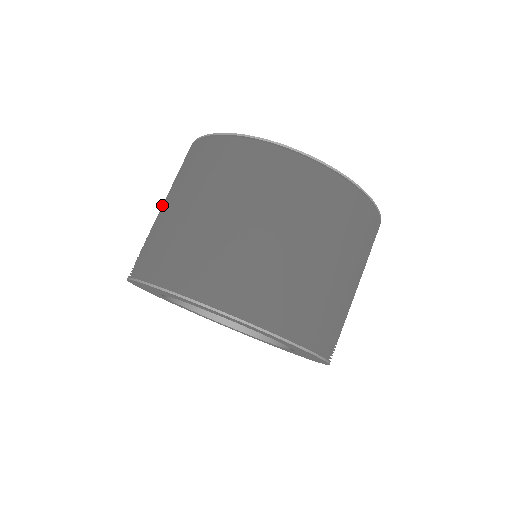
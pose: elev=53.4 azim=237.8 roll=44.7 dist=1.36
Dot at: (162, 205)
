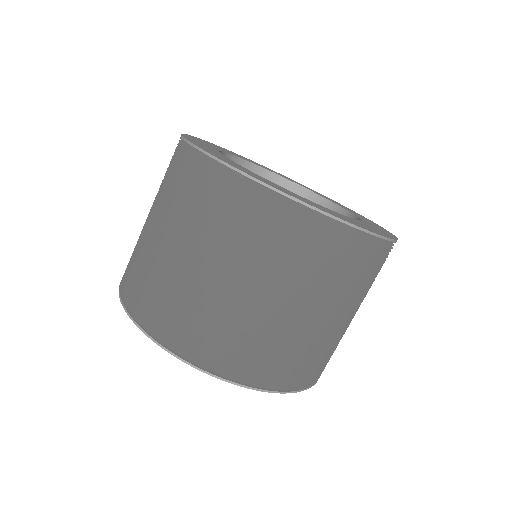
Dot at: occluded
